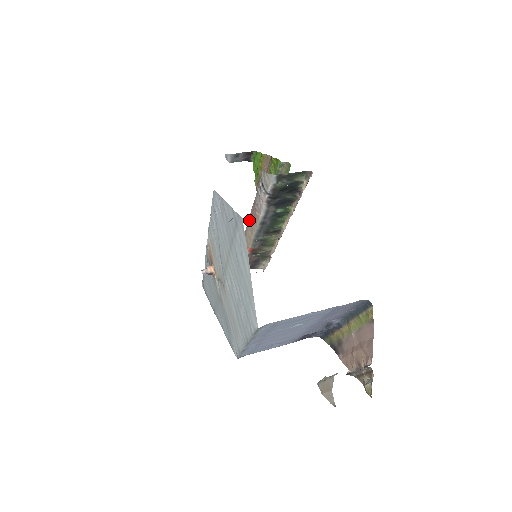
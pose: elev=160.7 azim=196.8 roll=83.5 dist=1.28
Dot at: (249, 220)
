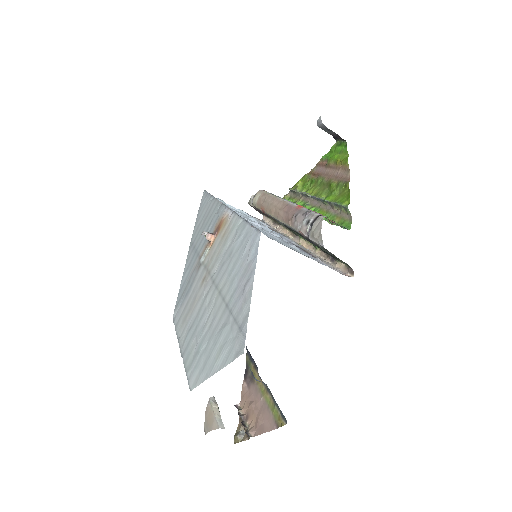
Dot at: (282, 204)
